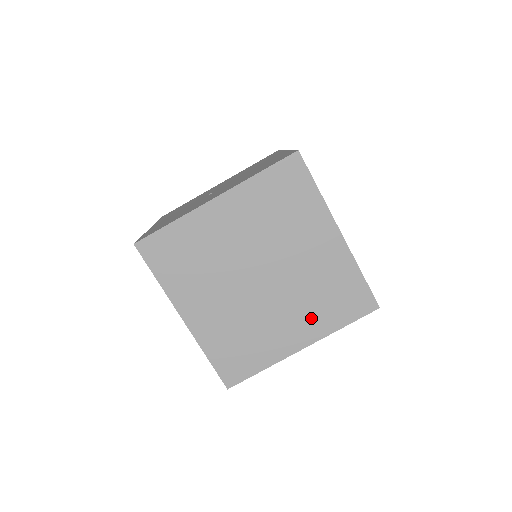
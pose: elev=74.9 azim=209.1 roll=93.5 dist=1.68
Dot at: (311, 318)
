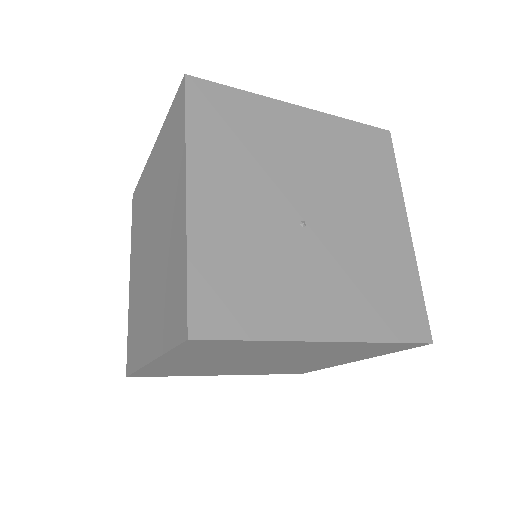
Dot at: occluded
